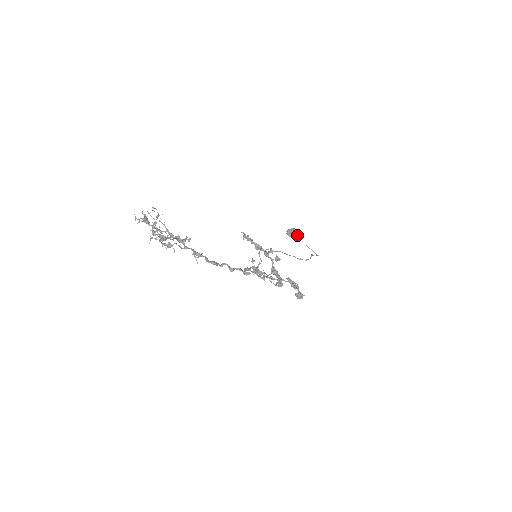
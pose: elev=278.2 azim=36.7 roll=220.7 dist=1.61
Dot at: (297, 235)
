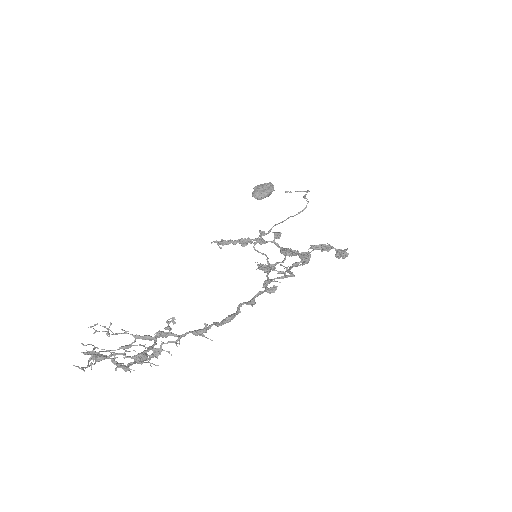
Dot at: (267, 190)
